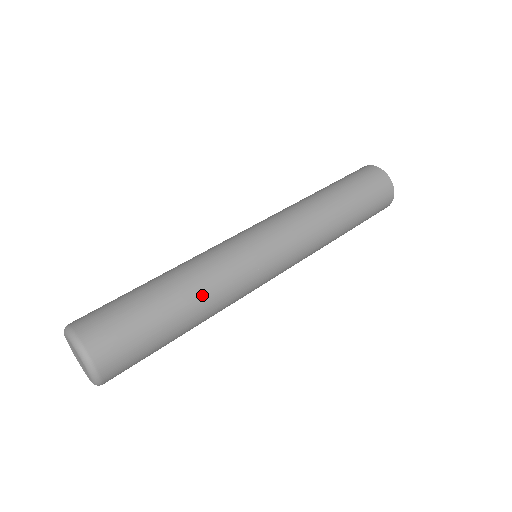
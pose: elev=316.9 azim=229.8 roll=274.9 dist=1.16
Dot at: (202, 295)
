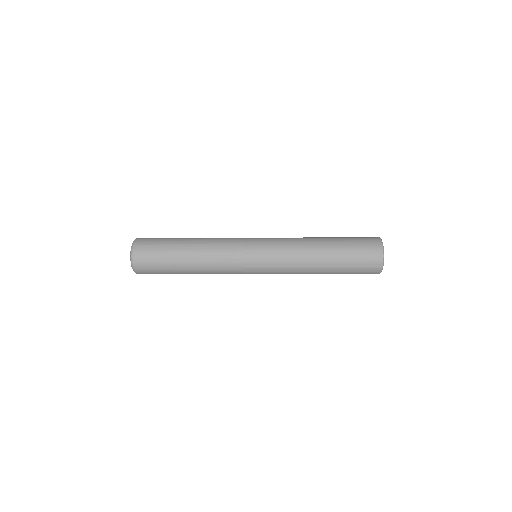
Dot at: occluded
